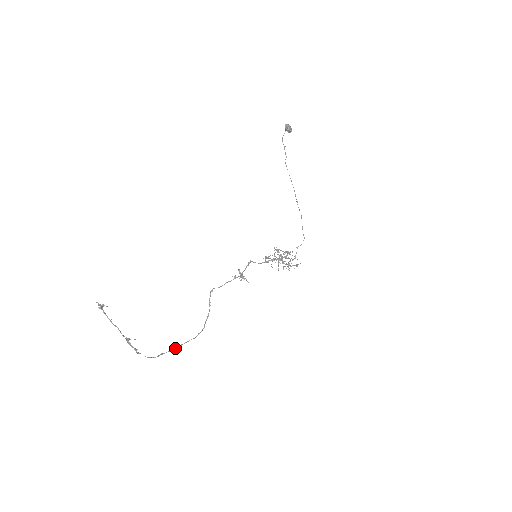
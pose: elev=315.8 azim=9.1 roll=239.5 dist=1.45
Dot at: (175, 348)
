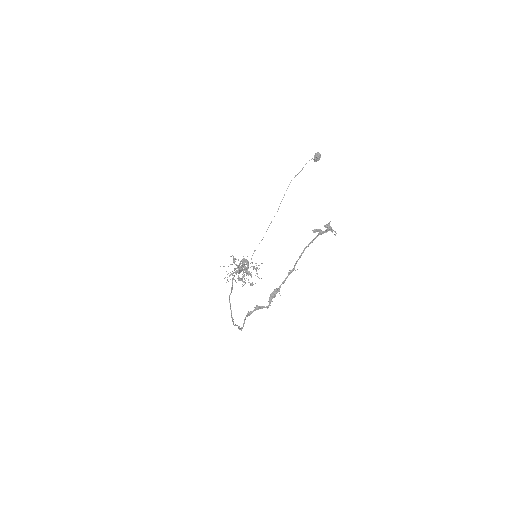
Dot at: (239, 326)
